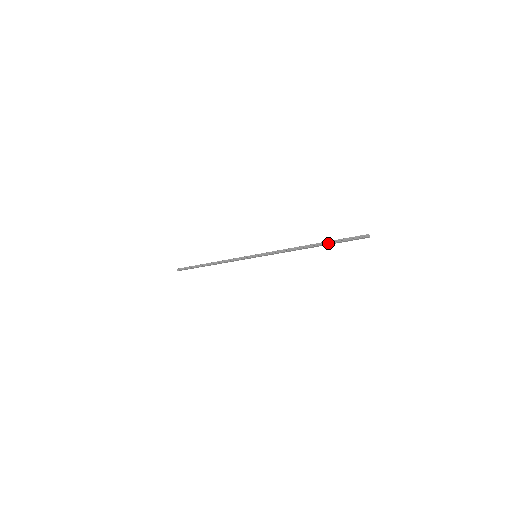
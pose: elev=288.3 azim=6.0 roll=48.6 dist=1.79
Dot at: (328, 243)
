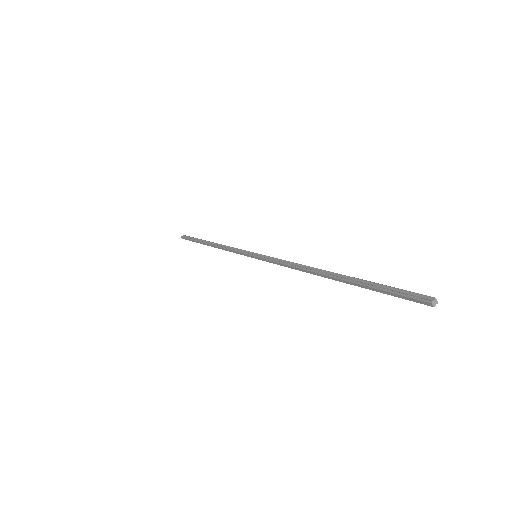
Dot at: (354, 280)
